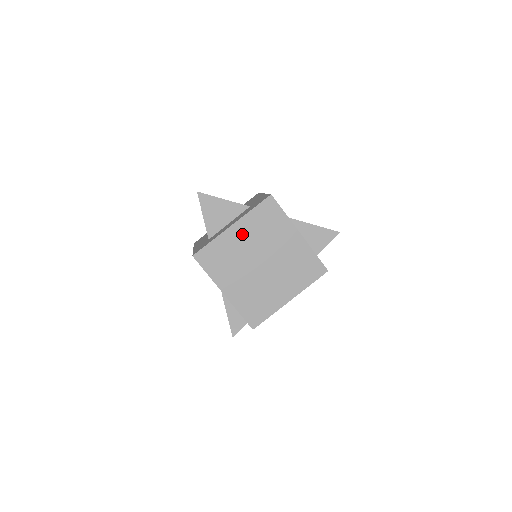
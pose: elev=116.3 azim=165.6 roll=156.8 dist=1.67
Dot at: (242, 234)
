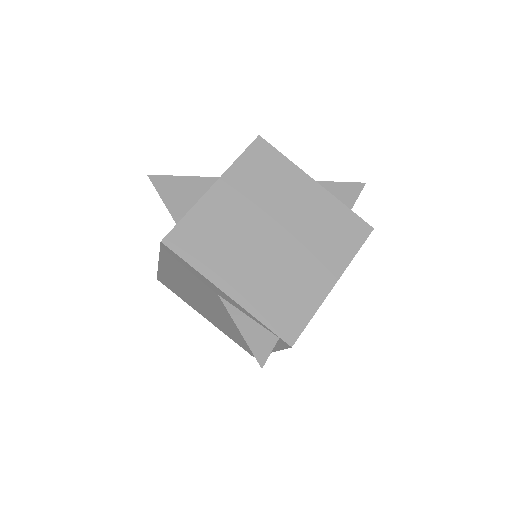
Dot at: (232, 196)
